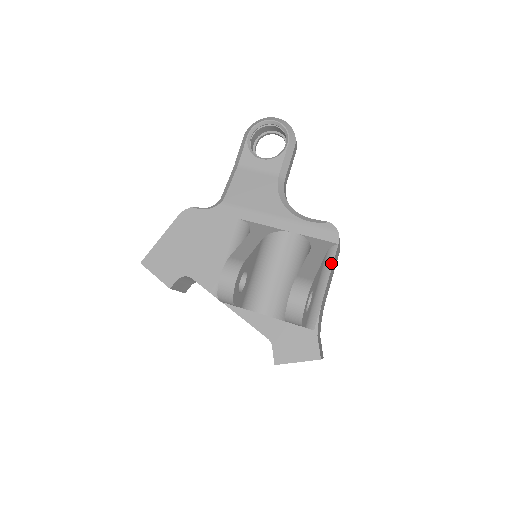
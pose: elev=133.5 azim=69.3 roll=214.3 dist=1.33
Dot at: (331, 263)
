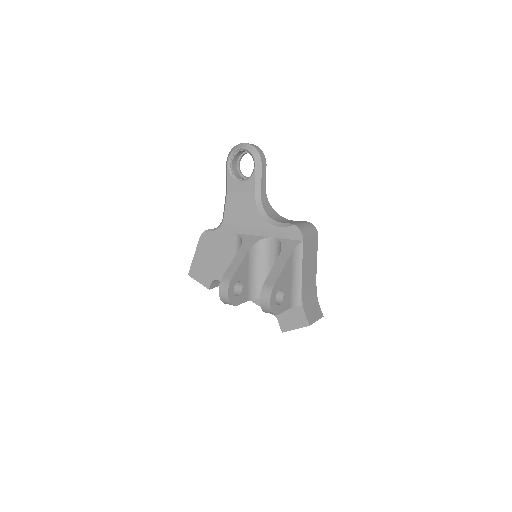
Dot at: (301, 257)
